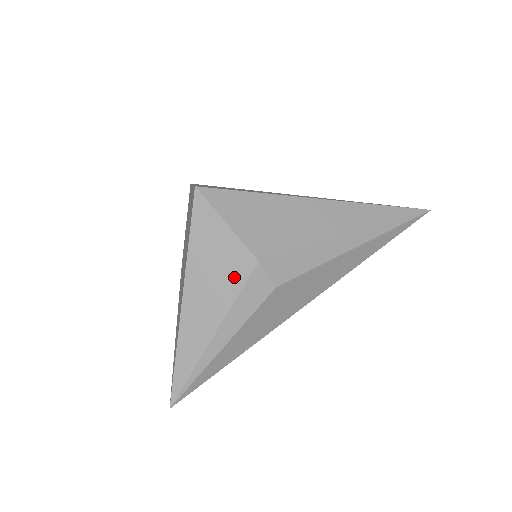
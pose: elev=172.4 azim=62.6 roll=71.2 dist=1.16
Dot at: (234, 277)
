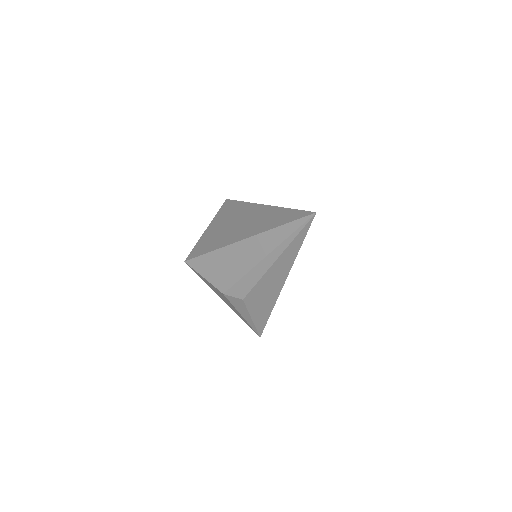
Dot at: (225, 298)
